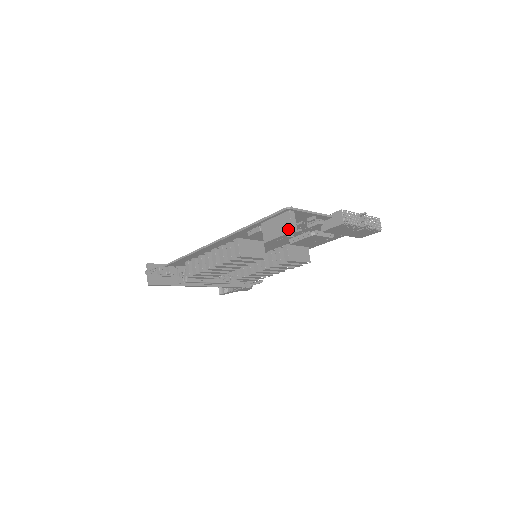
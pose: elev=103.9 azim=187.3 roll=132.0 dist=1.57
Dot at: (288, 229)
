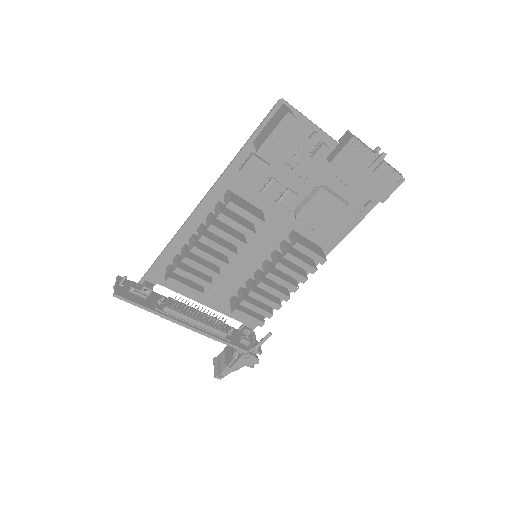
Dot at: (283, 115)
